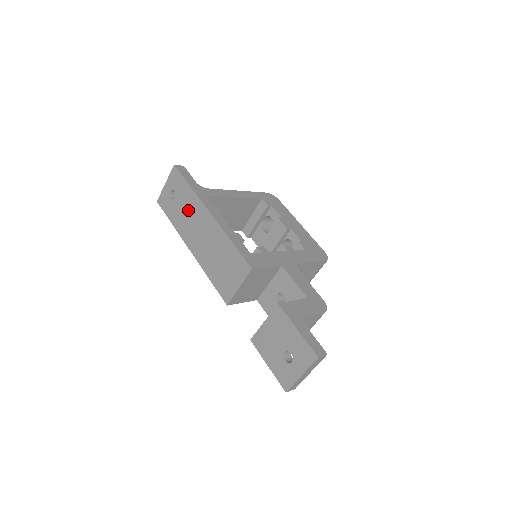
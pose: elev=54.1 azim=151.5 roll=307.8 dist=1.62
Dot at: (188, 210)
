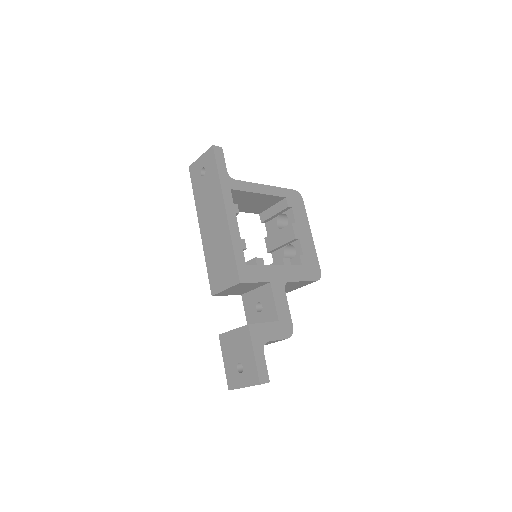
Dot at: (210, 195)
